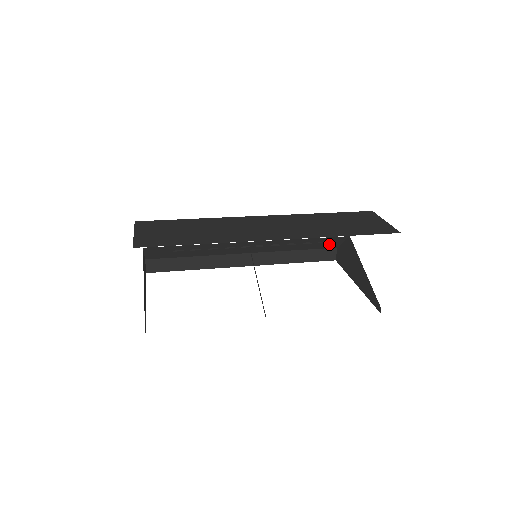
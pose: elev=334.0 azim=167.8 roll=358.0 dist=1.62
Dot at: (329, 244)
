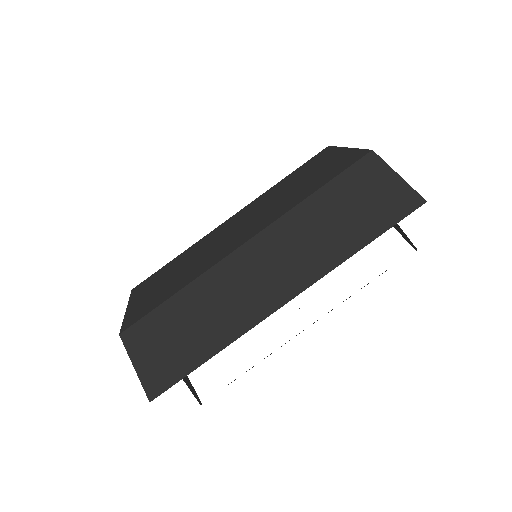
Dot at: occluded
